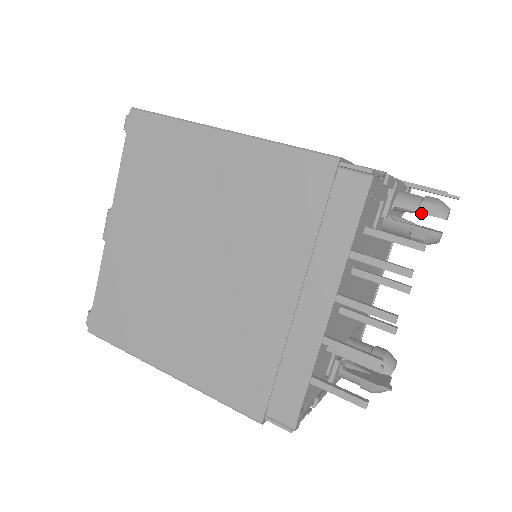
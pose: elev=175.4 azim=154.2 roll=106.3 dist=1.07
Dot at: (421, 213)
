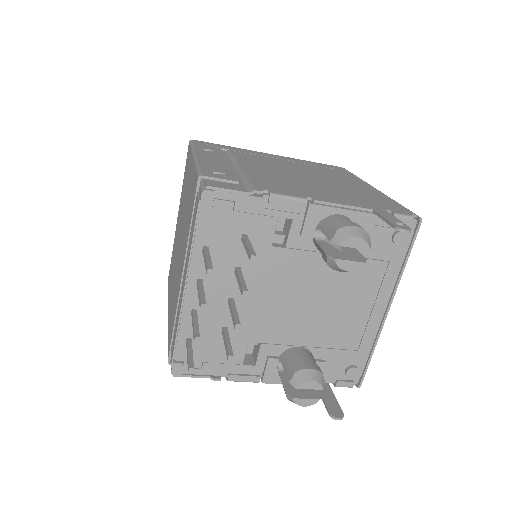
Dot at: occluded
